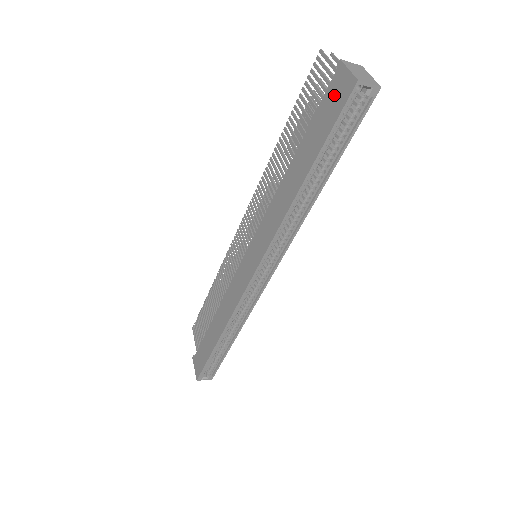
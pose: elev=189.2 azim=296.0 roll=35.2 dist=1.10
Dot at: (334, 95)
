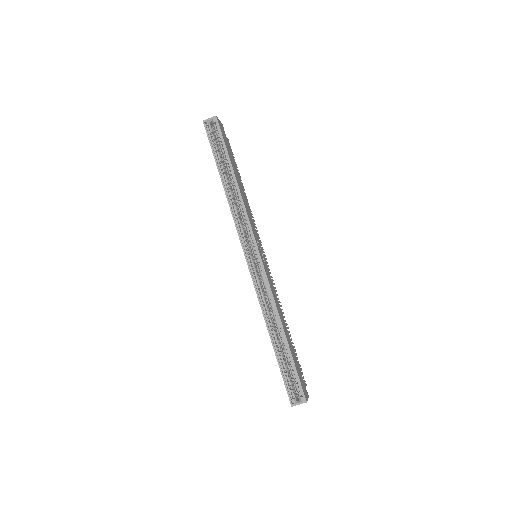
Dot at: occluded
